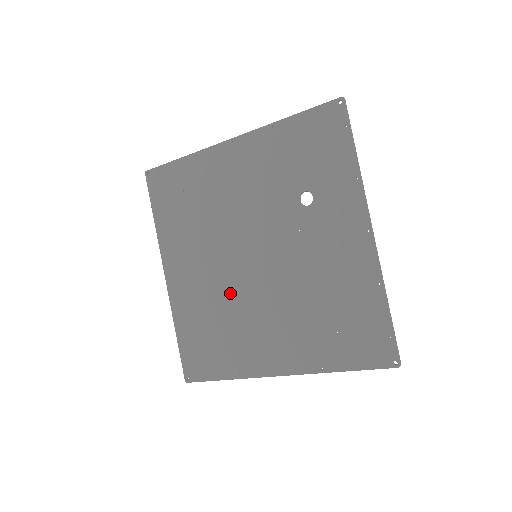
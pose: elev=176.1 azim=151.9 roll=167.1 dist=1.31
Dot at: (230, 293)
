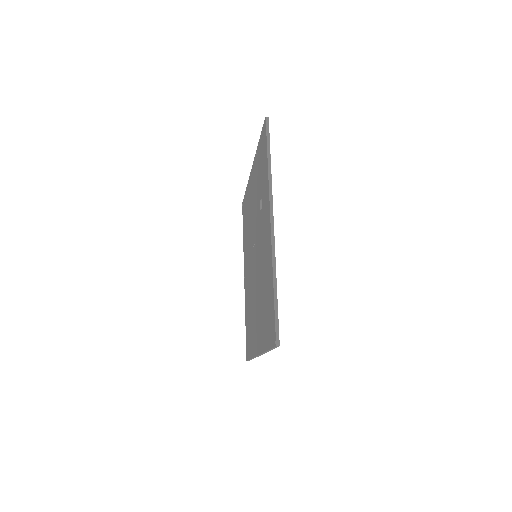
Dot at: occluded
